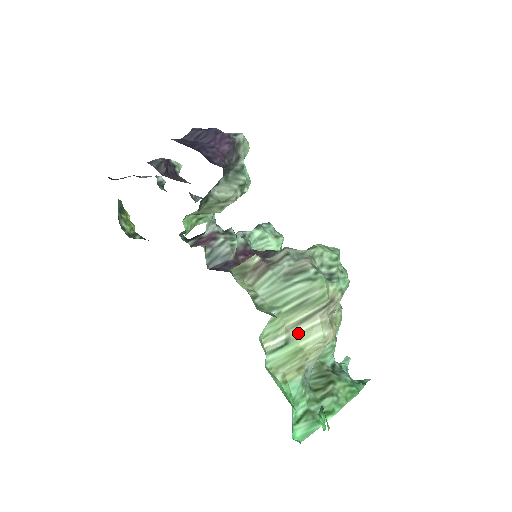
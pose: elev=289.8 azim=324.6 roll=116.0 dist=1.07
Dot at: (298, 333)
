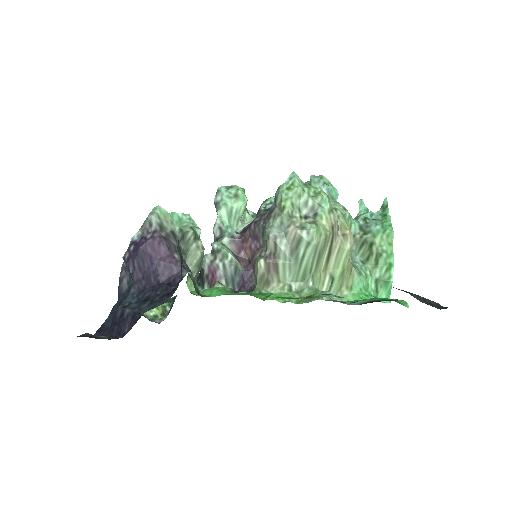
Dot at: (332, 266)
